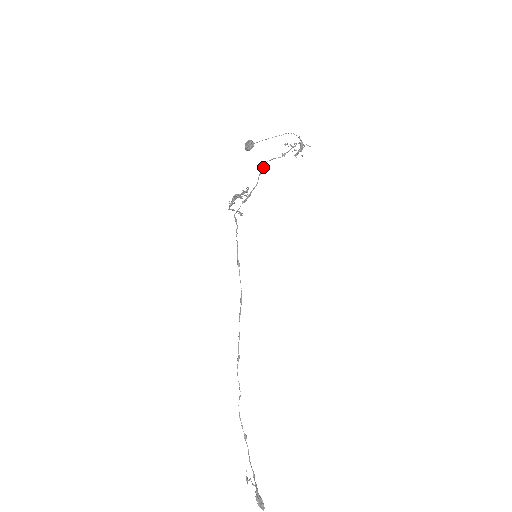
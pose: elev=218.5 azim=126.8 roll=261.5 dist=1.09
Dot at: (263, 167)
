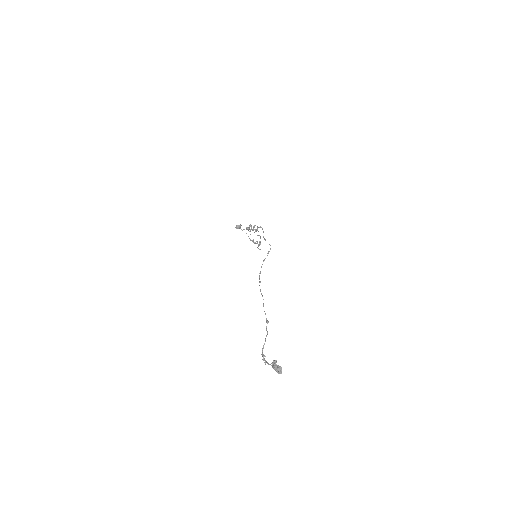
Dot at: occluded
